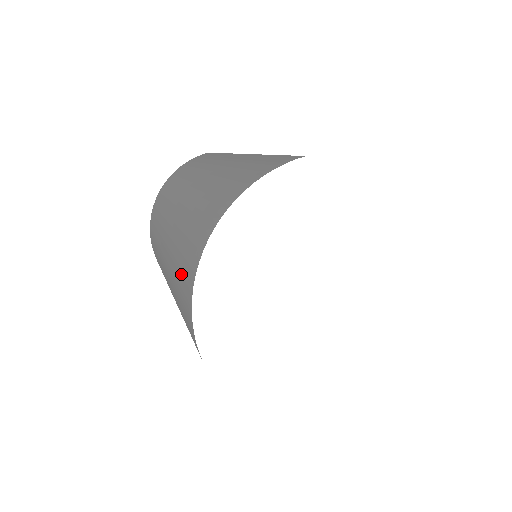
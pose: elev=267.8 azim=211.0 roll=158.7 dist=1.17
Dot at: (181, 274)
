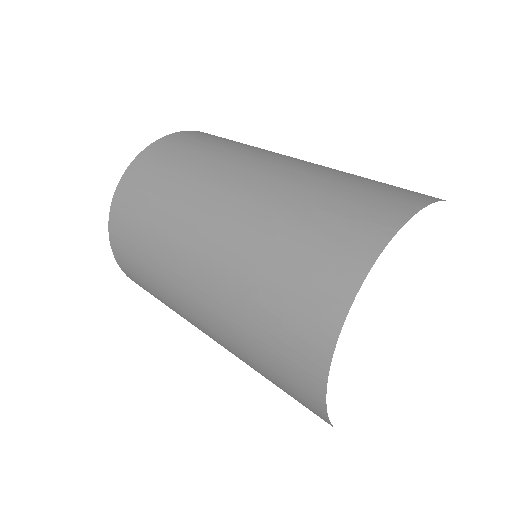
Dot at: (321, 237)
